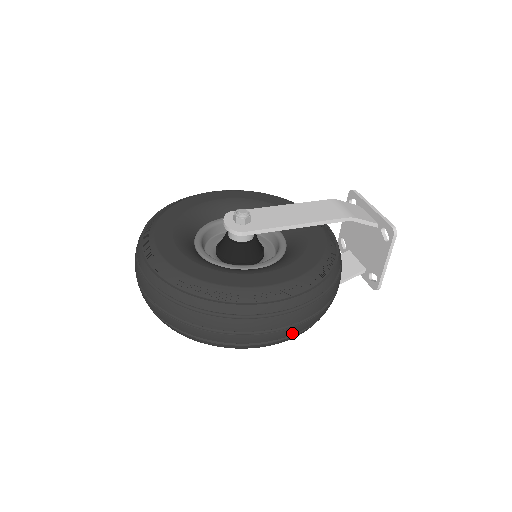
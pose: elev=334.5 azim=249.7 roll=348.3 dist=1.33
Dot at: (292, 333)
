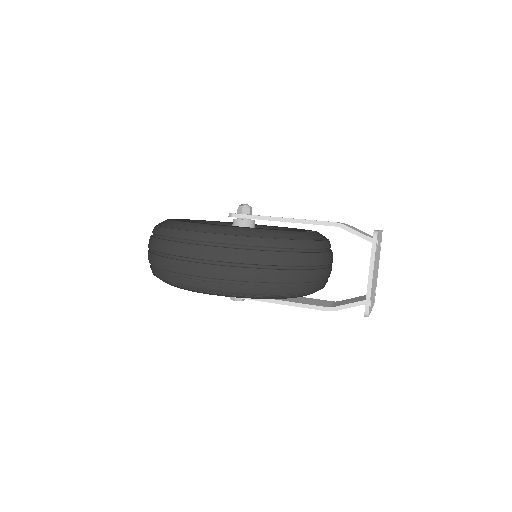
Dot at: (218, 276)
